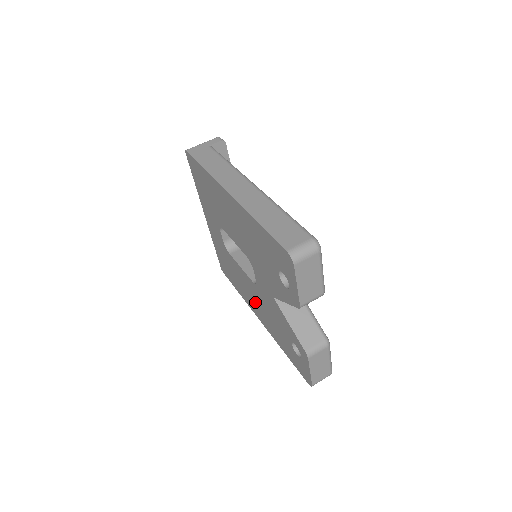
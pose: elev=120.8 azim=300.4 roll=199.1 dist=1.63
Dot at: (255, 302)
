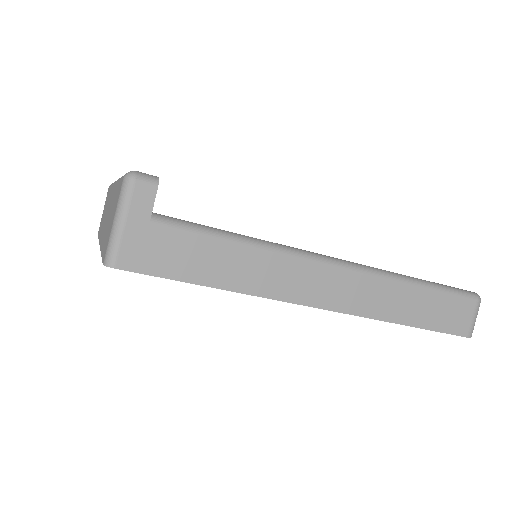
Dot at: occluded
